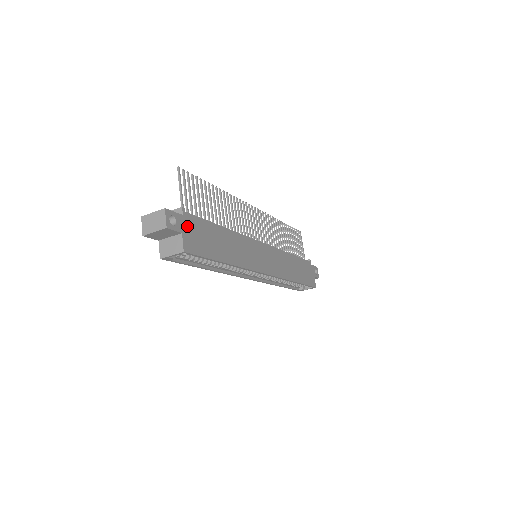
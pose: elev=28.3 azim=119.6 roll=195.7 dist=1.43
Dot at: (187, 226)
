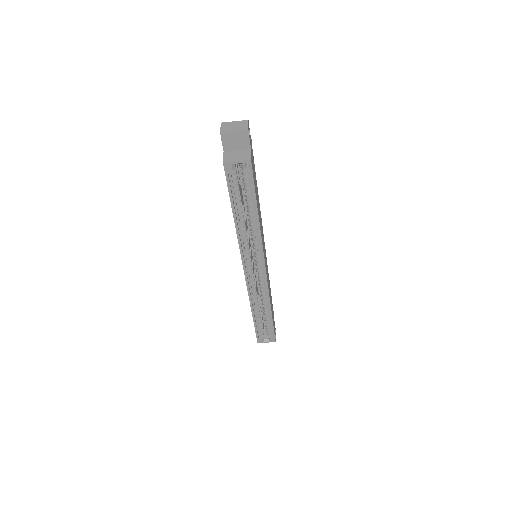
Dot at: occluded
